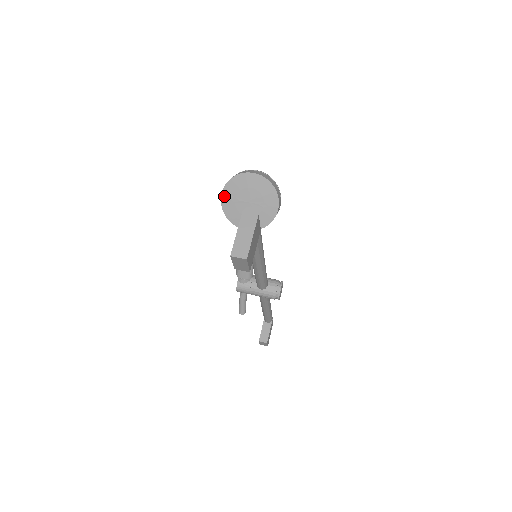
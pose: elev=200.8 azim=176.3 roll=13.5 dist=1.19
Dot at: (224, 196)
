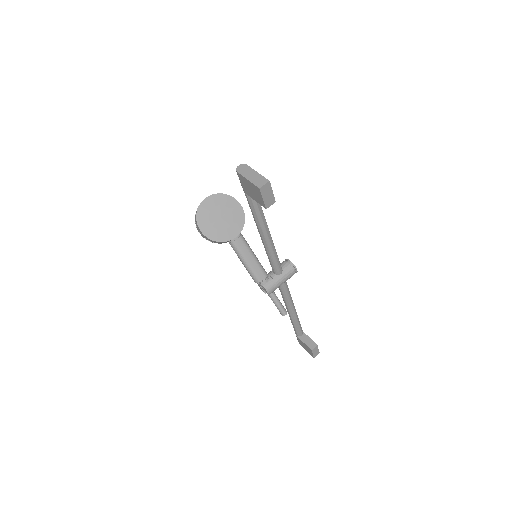
Dot at: (203, 230)
